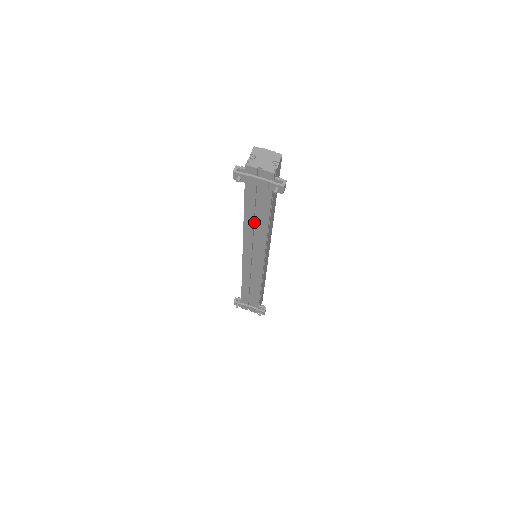
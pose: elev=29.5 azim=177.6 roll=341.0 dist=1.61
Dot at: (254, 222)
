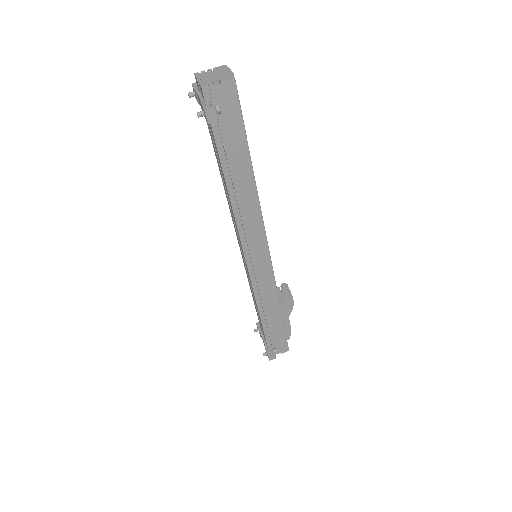
Dot at: occluded
